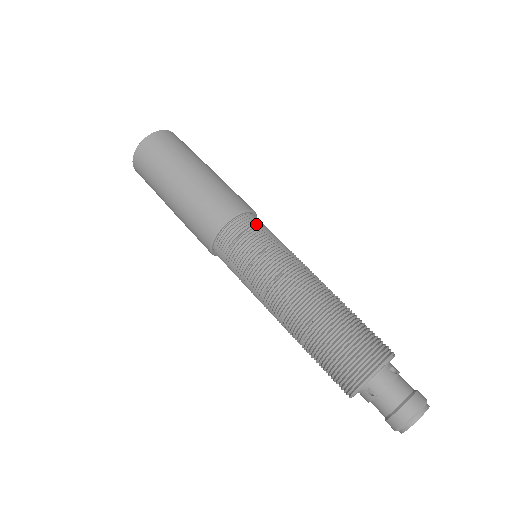
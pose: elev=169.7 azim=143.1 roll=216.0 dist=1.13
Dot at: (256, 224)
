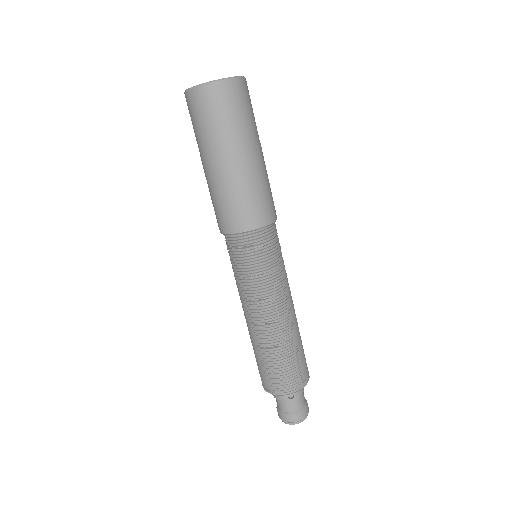
Dot at: occluded
